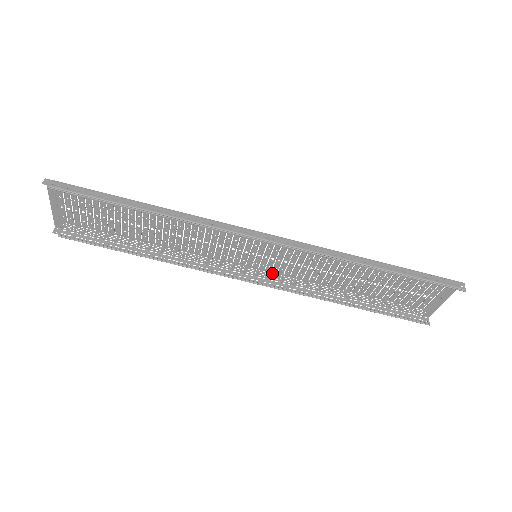
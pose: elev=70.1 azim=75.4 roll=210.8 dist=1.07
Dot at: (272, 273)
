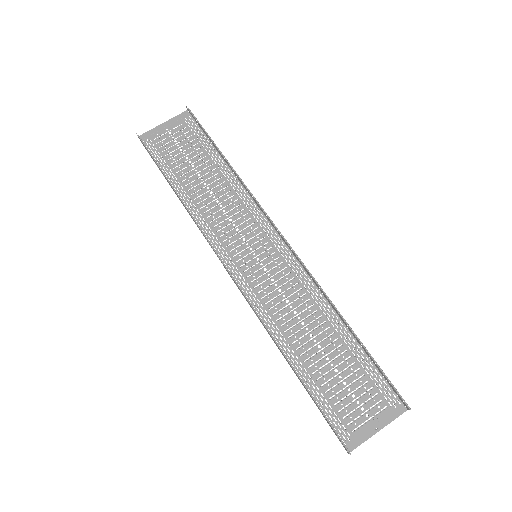
Dot at: (249, 286)
